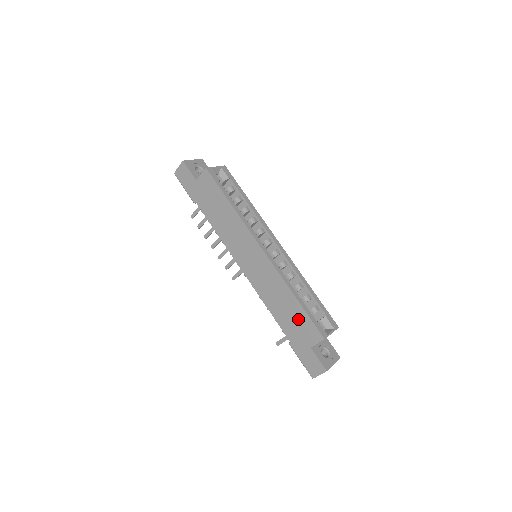
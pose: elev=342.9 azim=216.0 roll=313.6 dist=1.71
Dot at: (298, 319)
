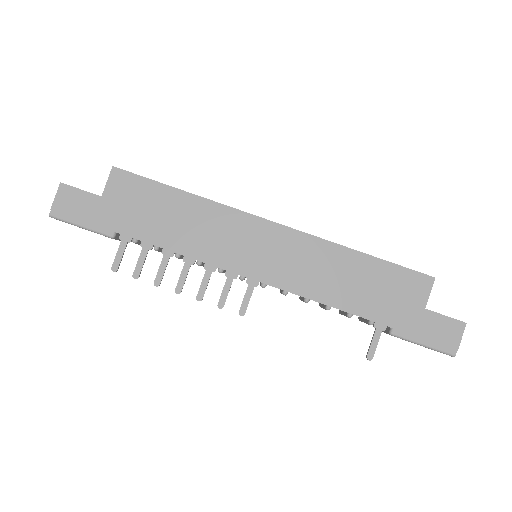
Dot at: (383, 281)
